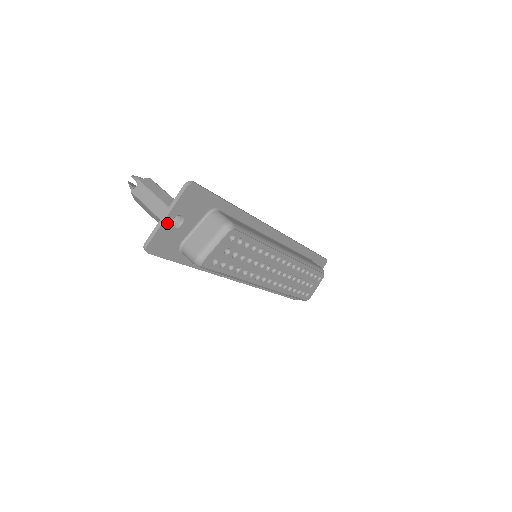
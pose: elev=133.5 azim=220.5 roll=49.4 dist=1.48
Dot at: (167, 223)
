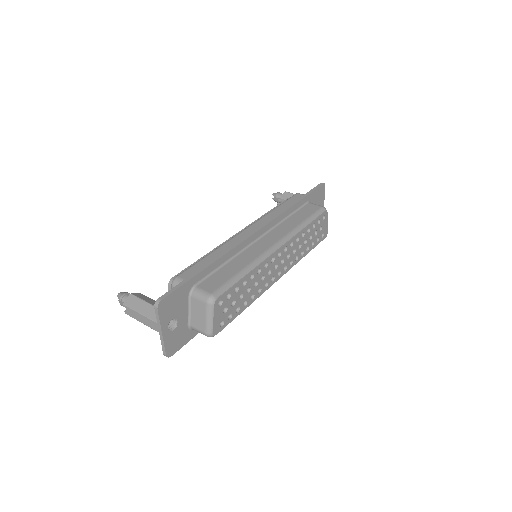
Dot at: (166, 334)
